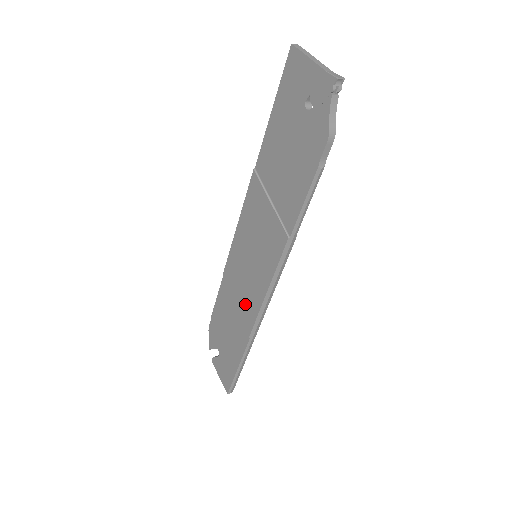
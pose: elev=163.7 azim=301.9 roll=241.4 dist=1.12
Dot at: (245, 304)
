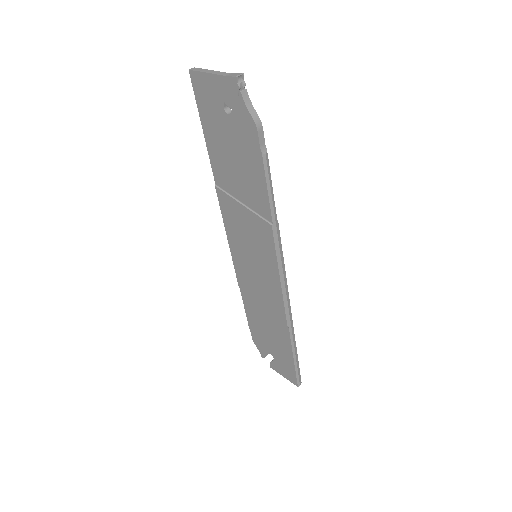
Dot at: (269, 301)
